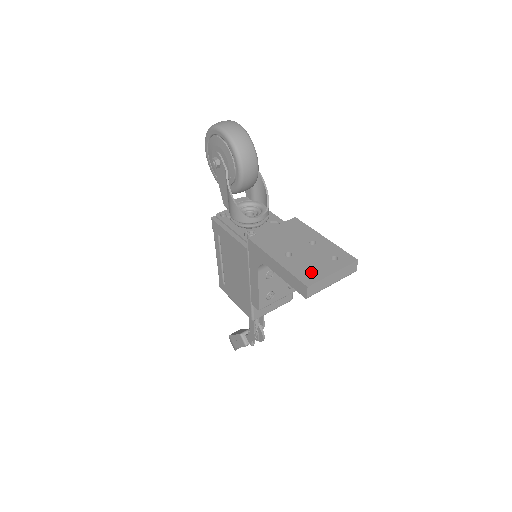
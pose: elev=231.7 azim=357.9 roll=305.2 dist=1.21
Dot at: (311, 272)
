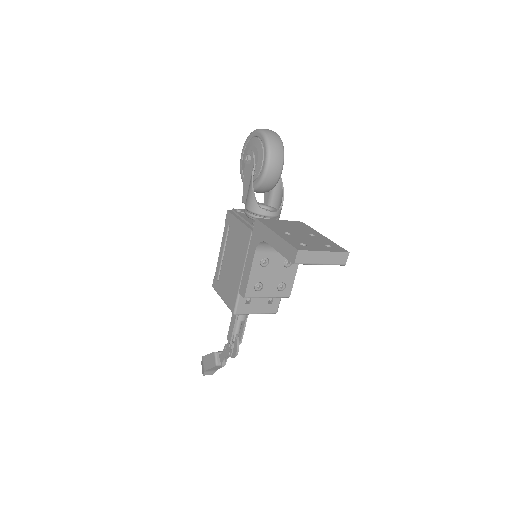
Dot at: occluded
